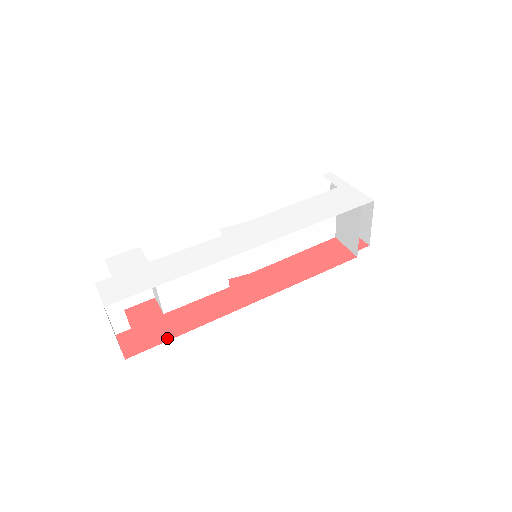
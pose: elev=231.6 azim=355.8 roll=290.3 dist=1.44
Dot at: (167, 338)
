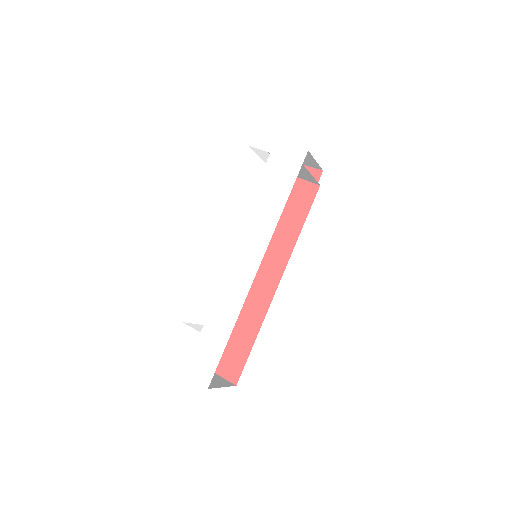
Dot at: (247, 353)
